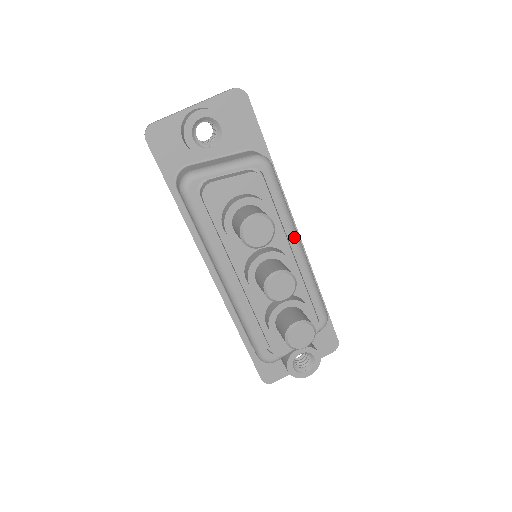
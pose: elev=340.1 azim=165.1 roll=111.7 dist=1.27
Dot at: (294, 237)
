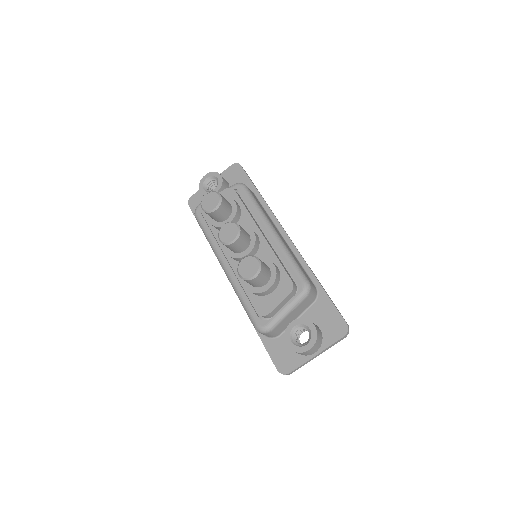
Dot at: (265, 223)
